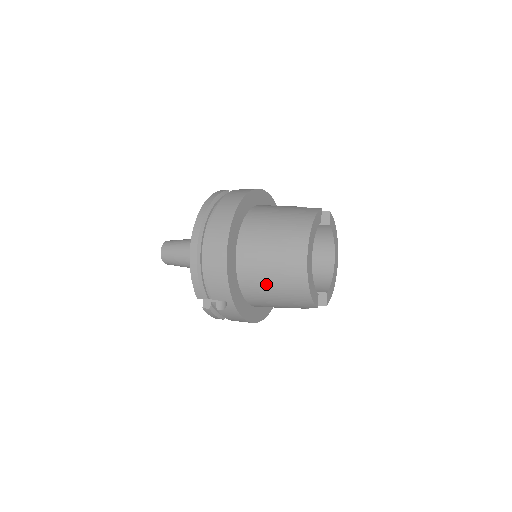
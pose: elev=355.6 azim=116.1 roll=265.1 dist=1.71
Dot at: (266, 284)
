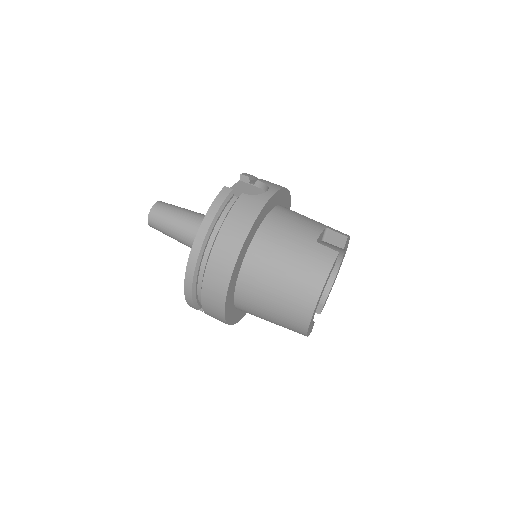
Dot at: (264, 317)
